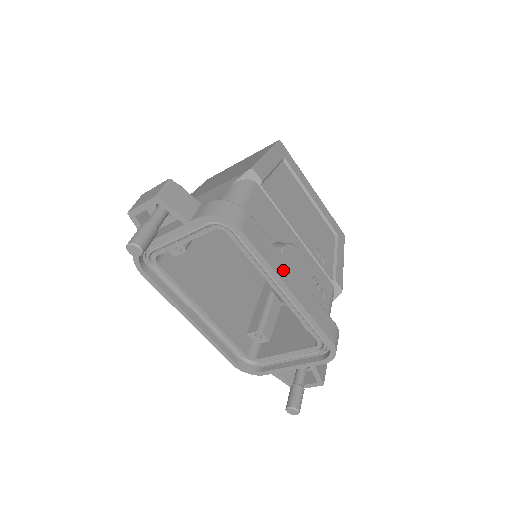
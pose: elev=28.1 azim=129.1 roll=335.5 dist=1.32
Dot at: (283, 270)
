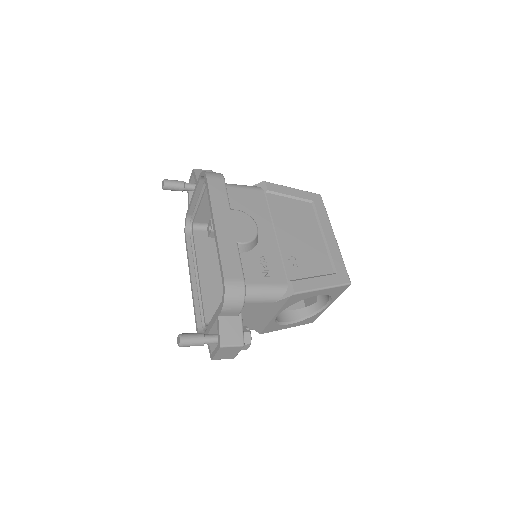
Dot at: (221, 214)
